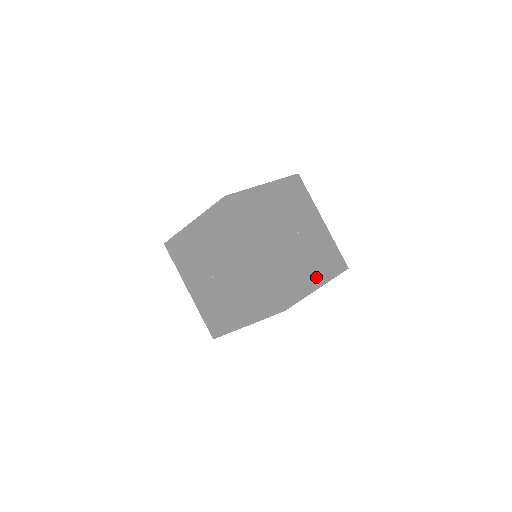
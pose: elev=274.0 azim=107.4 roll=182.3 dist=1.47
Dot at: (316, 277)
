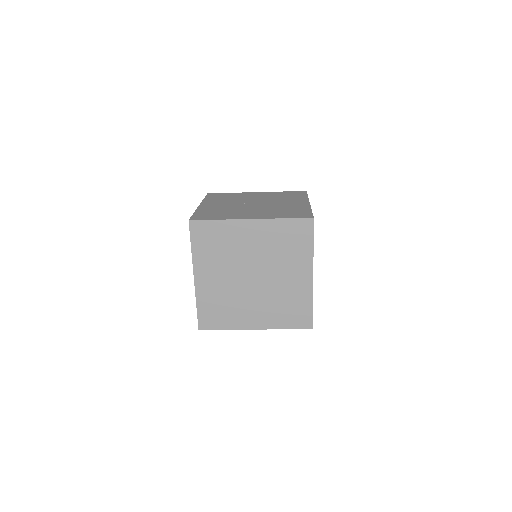
Dot at: occluded
